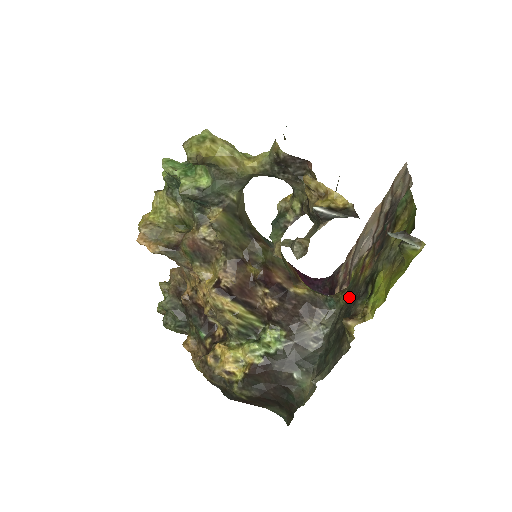
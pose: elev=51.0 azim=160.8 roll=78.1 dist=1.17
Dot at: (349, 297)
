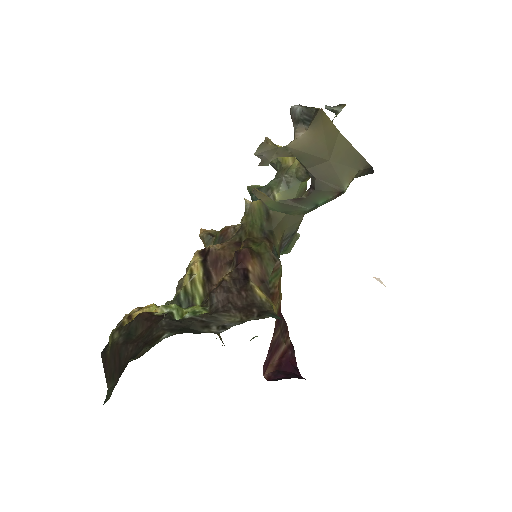
Dot at: occluded
